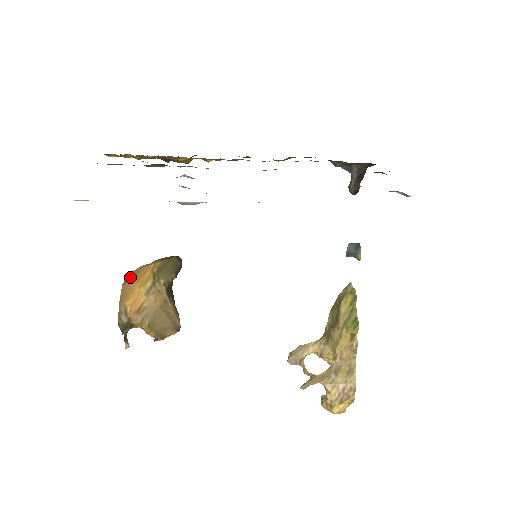
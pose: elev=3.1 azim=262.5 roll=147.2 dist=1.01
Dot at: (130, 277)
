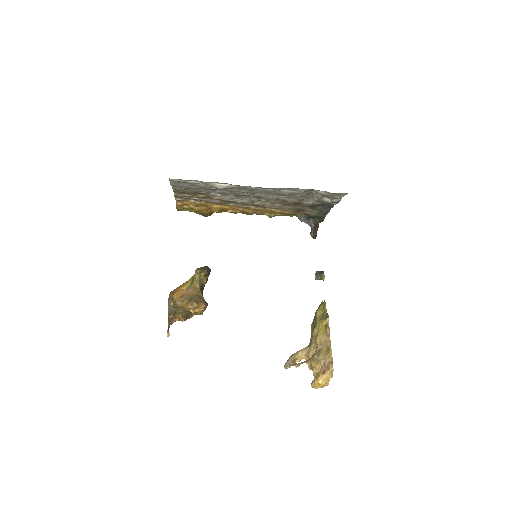
Dot at: (176, 288)
